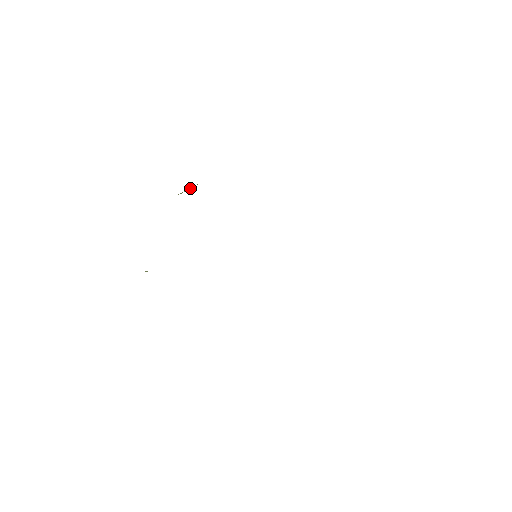
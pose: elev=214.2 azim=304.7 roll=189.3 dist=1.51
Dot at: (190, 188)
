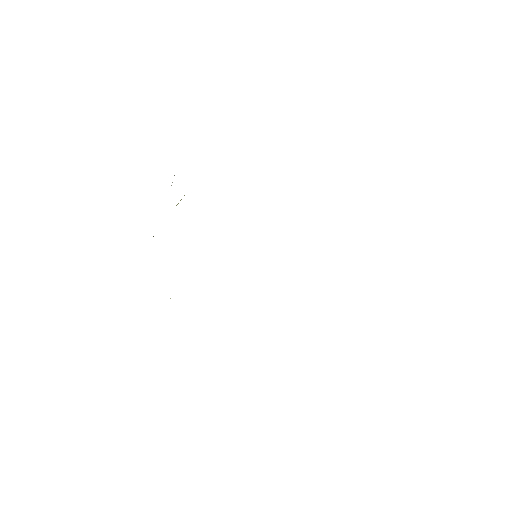
Dot at: occluded
